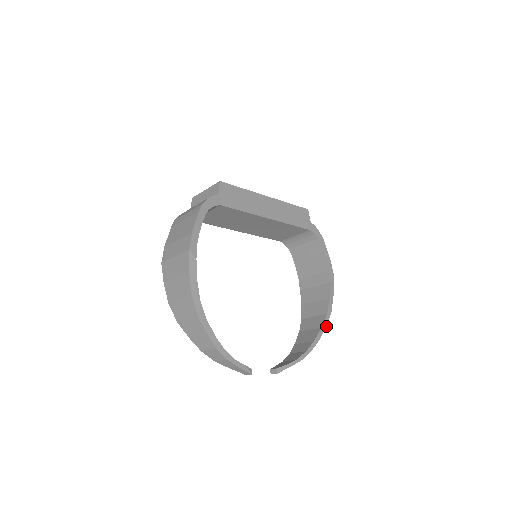
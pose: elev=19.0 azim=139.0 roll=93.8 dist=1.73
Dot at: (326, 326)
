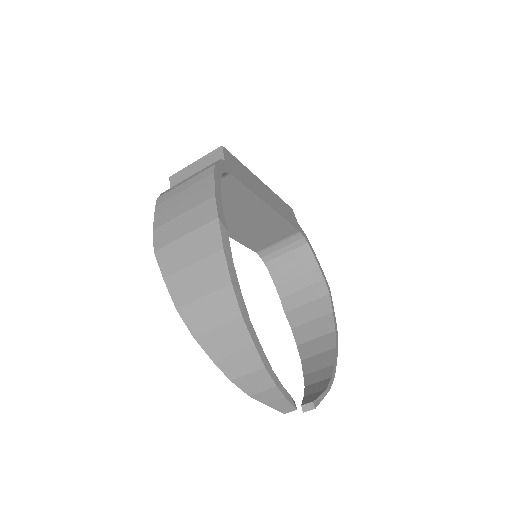
Dot at: (337, 346)
